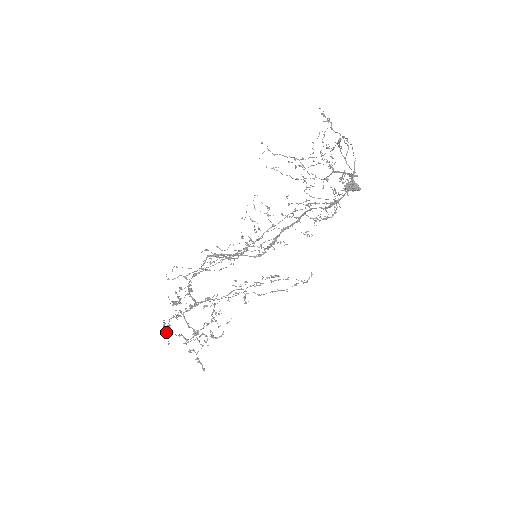
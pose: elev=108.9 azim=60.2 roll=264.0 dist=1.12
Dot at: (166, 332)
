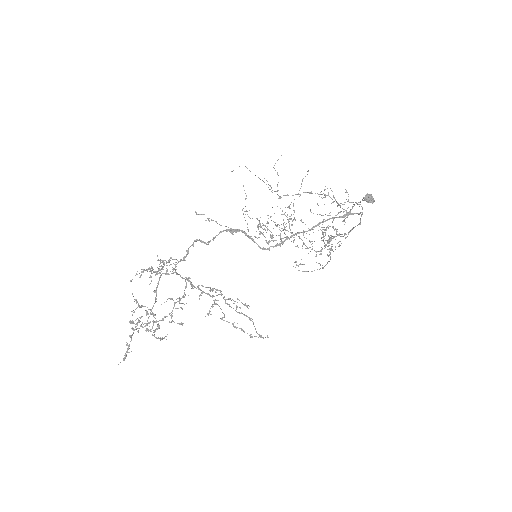
Dot at: occluded
